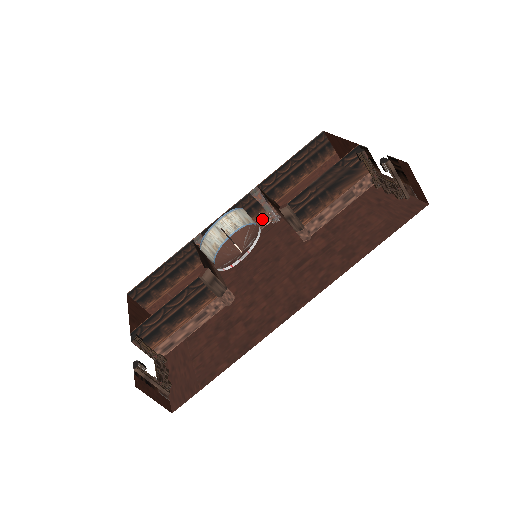
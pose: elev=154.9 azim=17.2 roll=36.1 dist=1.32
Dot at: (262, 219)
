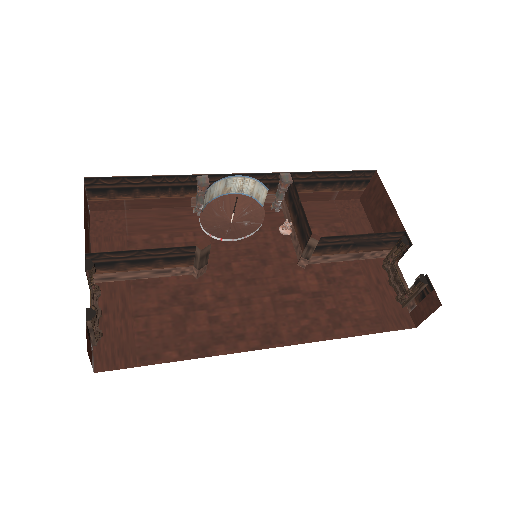
Dot at: occluded
